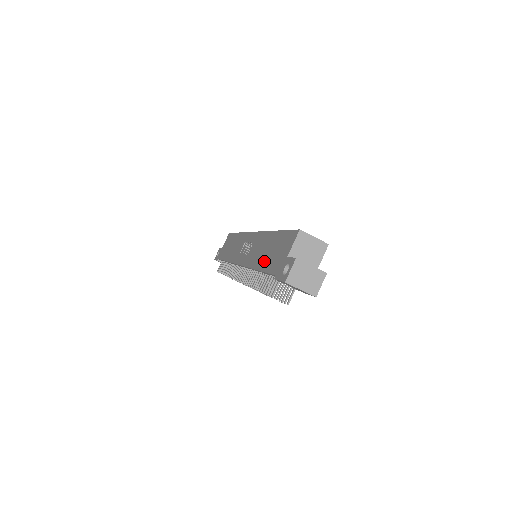
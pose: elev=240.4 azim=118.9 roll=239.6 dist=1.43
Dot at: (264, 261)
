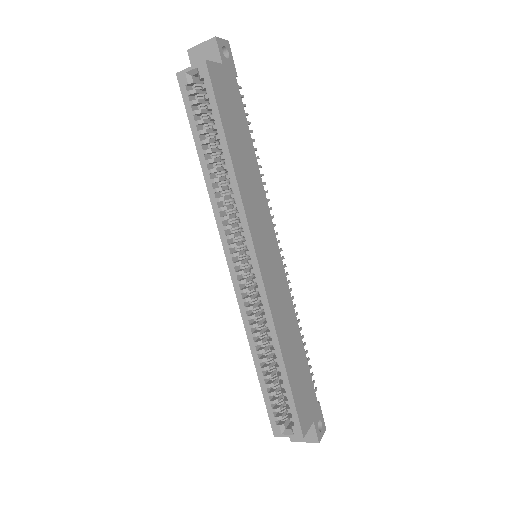
Dot at: occluded
